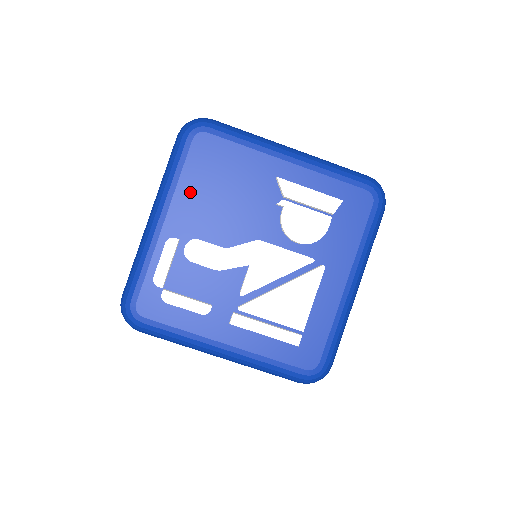
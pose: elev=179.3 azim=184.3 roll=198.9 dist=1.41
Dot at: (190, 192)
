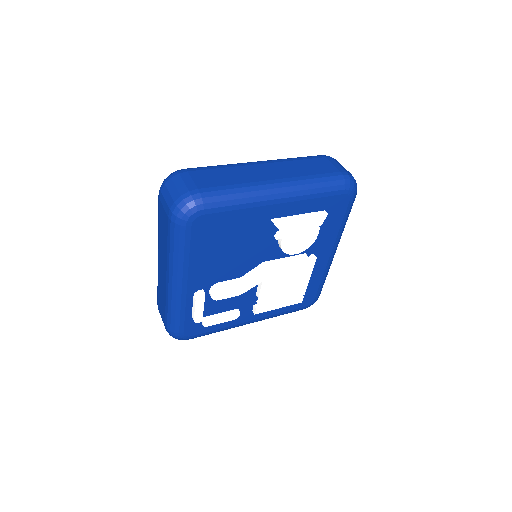
Dot at: (202, 260)
